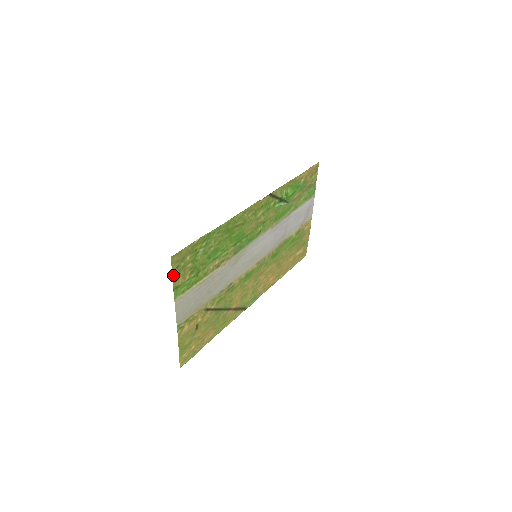
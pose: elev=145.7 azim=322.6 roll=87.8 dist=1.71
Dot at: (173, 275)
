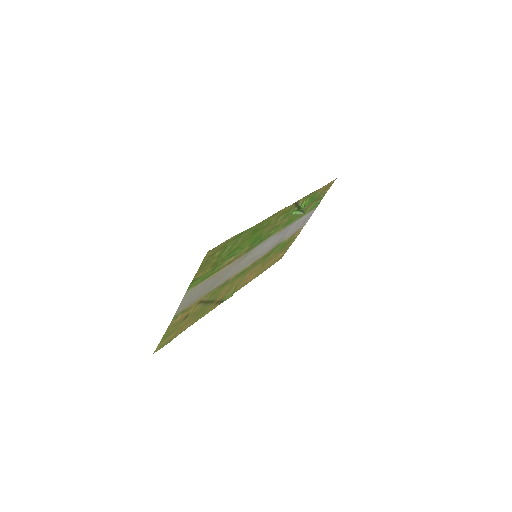
Dot at: (199, 268)
